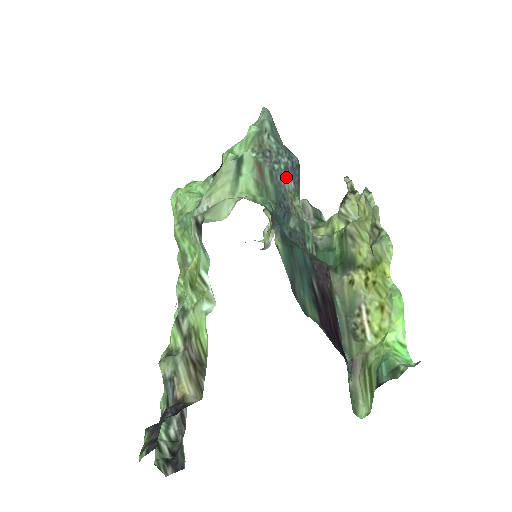
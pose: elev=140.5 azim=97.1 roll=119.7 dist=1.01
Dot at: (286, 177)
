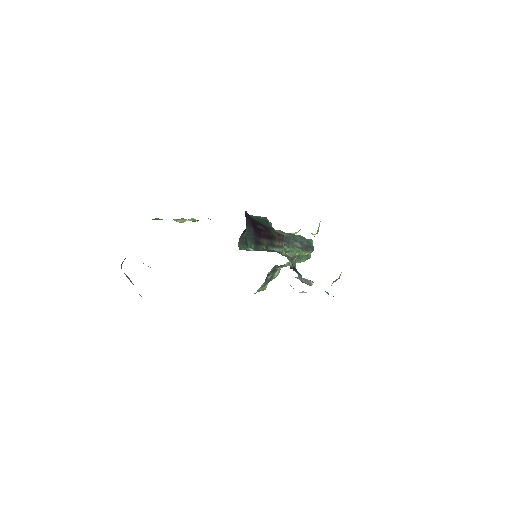
Dot at: (298, 243)
